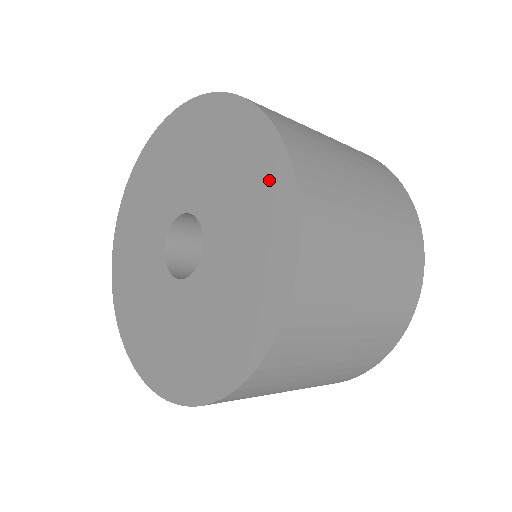
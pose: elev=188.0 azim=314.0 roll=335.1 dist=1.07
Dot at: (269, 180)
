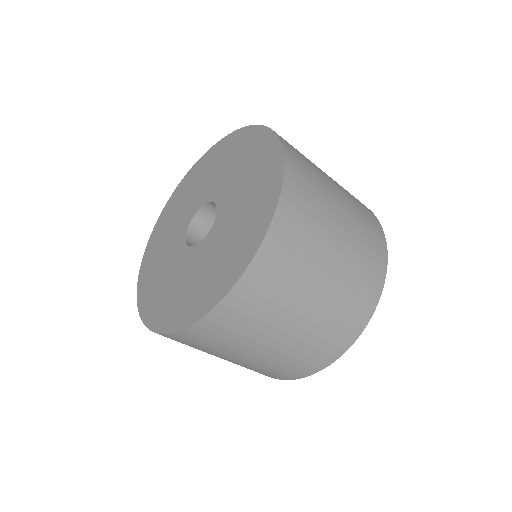
Dot at: (259, 145)
